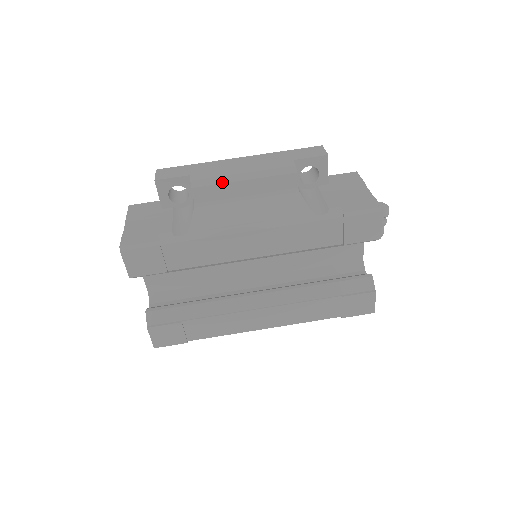
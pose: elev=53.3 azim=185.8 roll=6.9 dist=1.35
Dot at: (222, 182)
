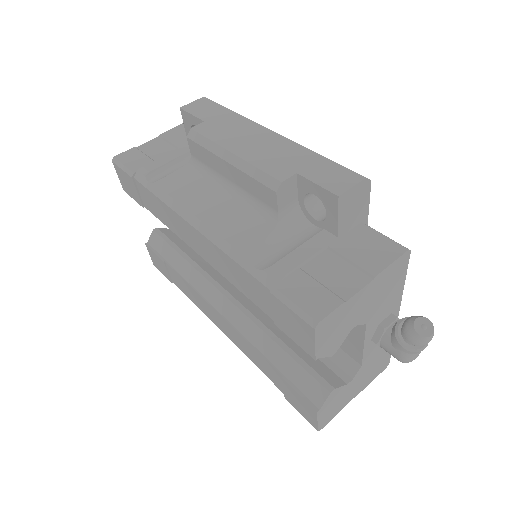
Dot at: (210, 149)
